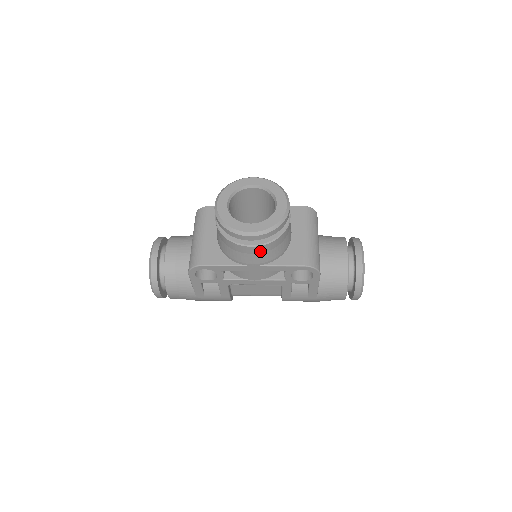
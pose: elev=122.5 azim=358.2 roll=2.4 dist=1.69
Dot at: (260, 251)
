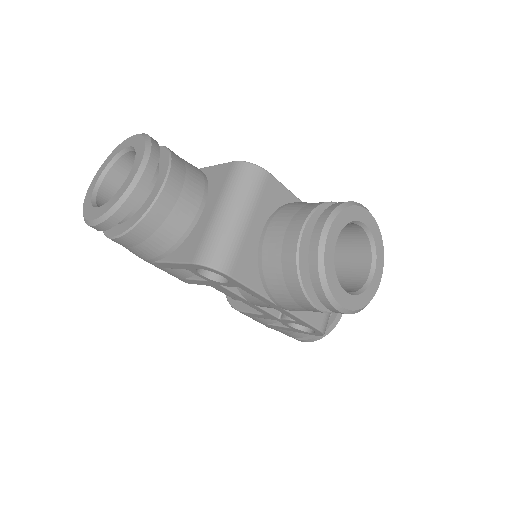
Dot at: (313, 311)
